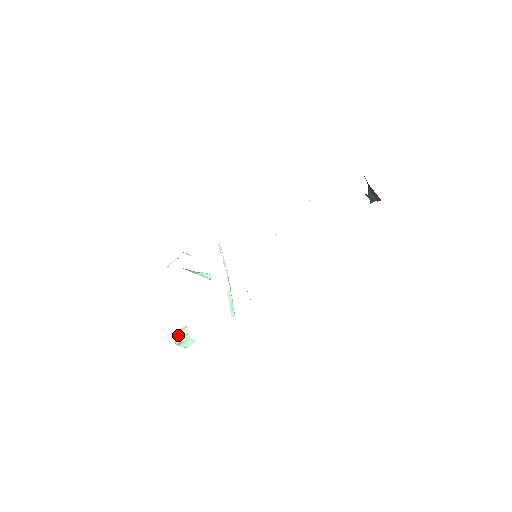
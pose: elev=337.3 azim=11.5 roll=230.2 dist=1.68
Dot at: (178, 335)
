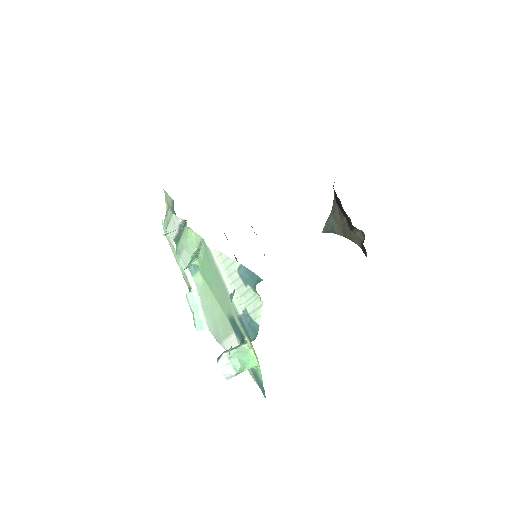
Dot at: (240, 359)
